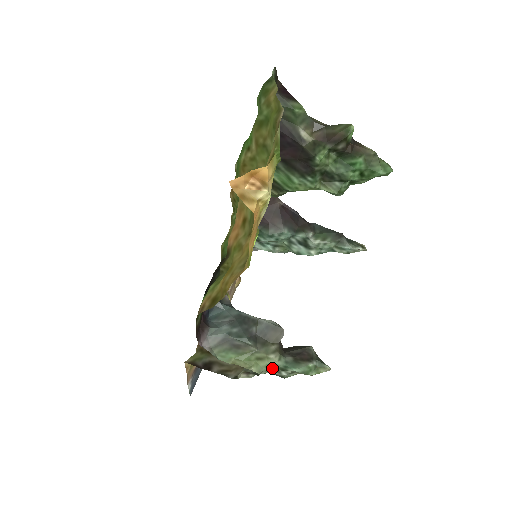
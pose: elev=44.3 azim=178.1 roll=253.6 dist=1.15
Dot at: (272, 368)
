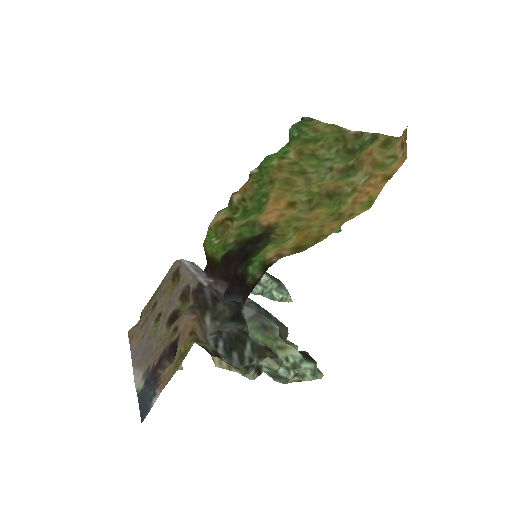
Dot at: (286, 363)
